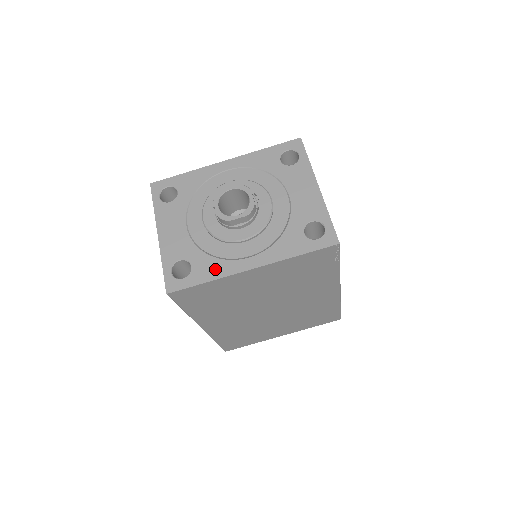
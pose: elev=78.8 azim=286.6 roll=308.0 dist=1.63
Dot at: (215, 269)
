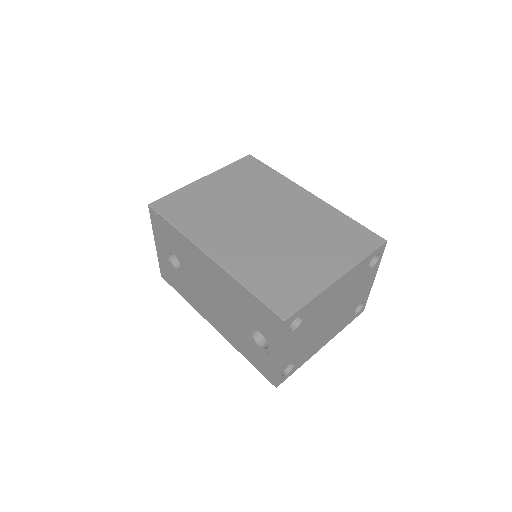
Dot at: occluded
